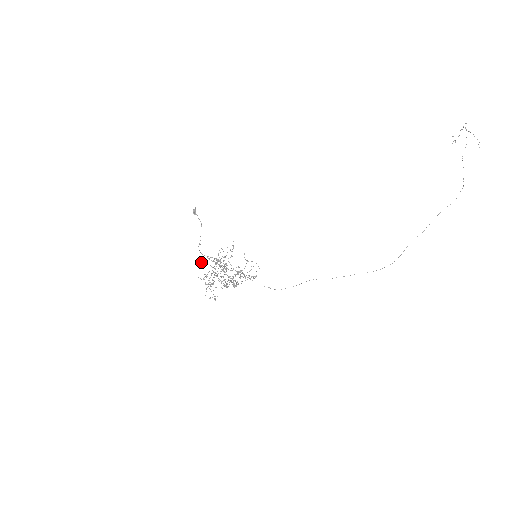
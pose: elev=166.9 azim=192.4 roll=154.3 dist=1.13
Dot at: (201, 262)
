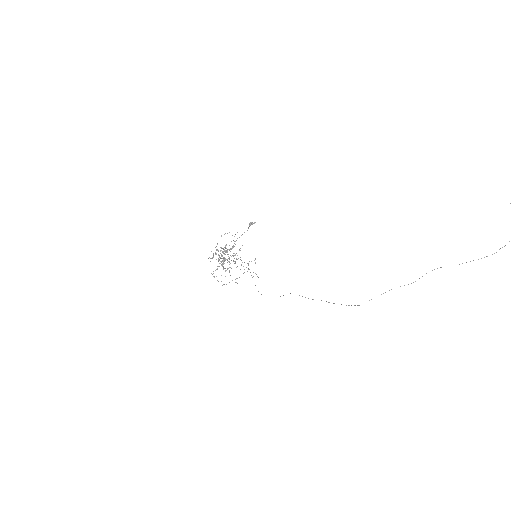
Dot at: occluded
